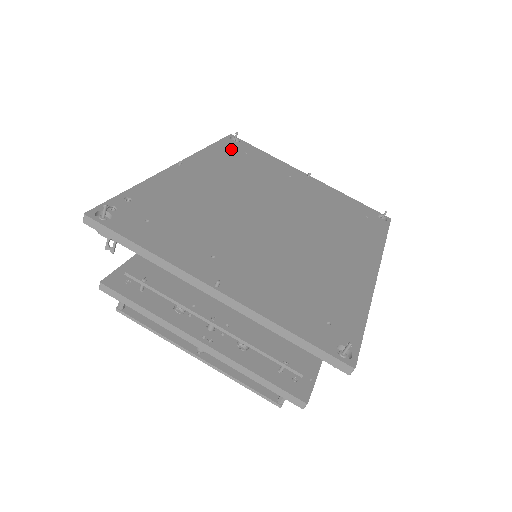
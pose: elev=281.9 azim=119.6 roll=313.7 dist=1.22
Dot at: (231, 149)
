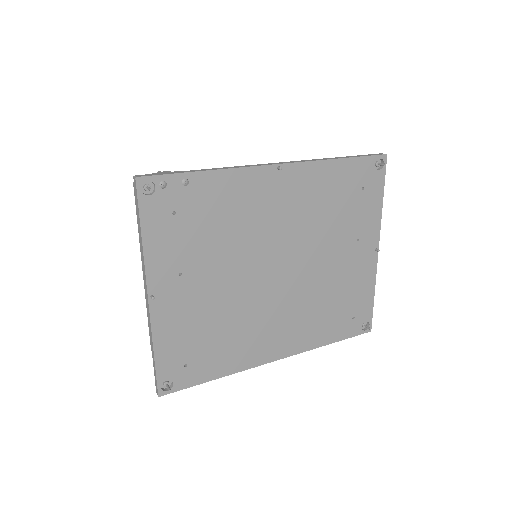
Dot at: (356, 175)
